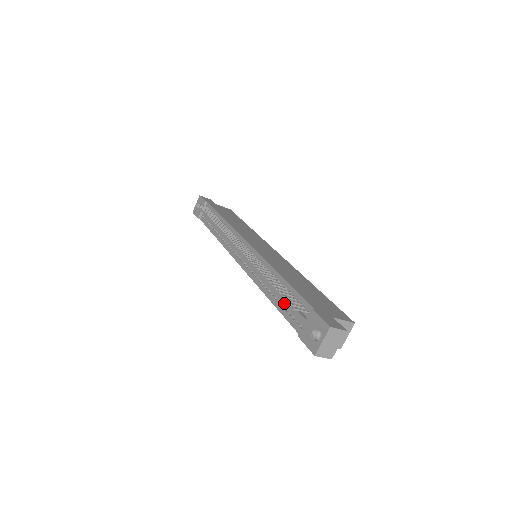
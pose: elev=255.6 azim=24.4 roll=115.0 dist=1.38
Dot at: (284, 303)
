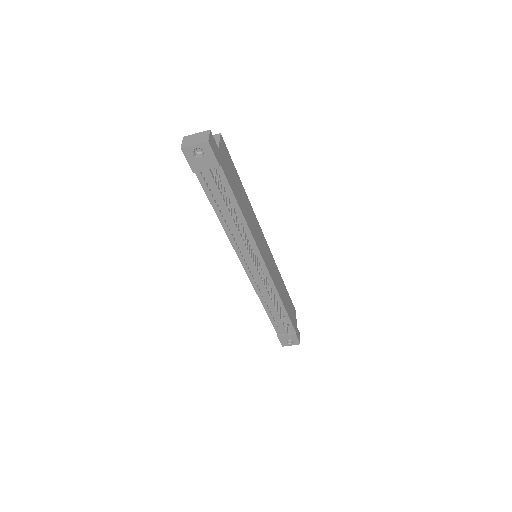
Dot at: (279, 322)
